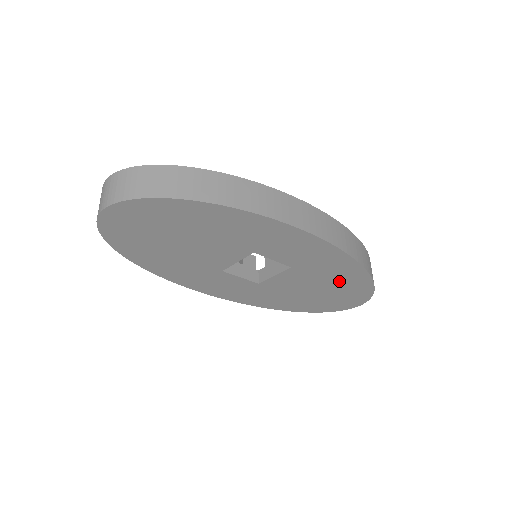
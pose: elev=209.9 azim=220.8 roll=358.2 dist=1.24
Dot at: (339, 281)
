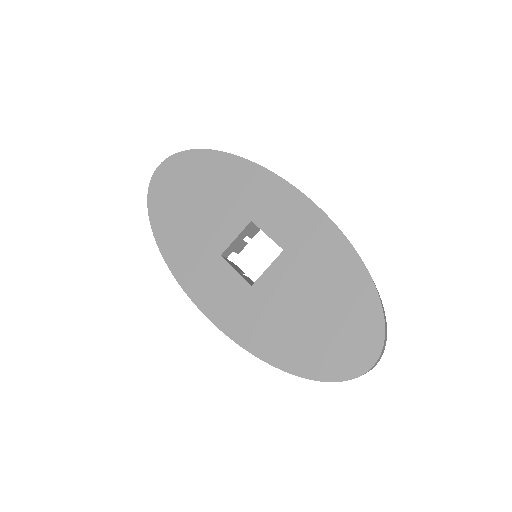
Dot at: (336, 286)
